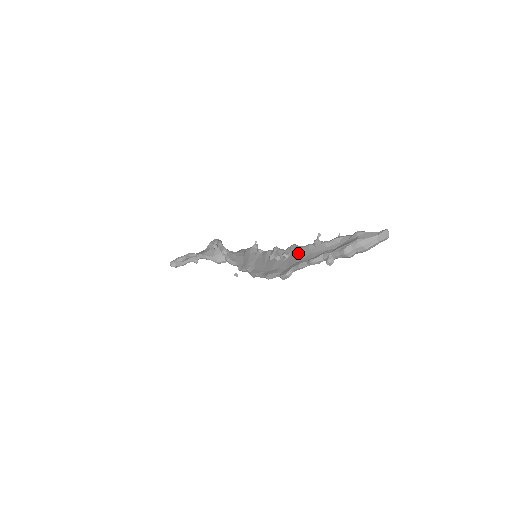
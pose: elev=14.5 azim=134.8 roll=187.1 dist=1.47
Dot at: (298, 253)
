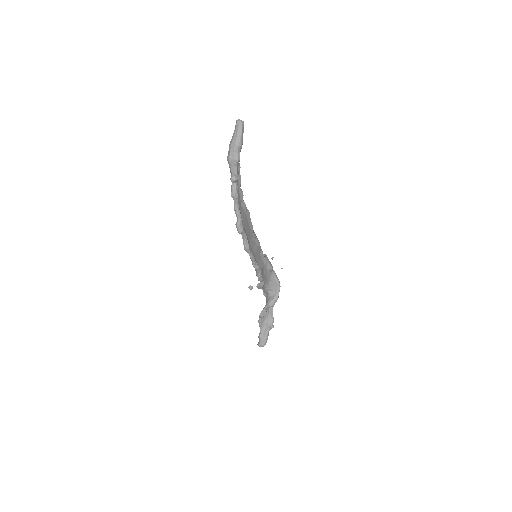
Dot at: occluded
